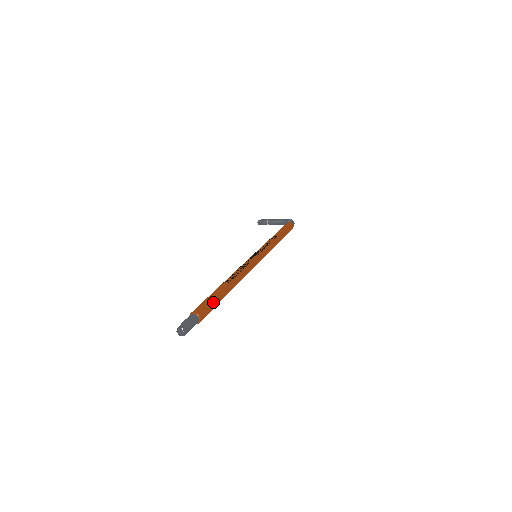
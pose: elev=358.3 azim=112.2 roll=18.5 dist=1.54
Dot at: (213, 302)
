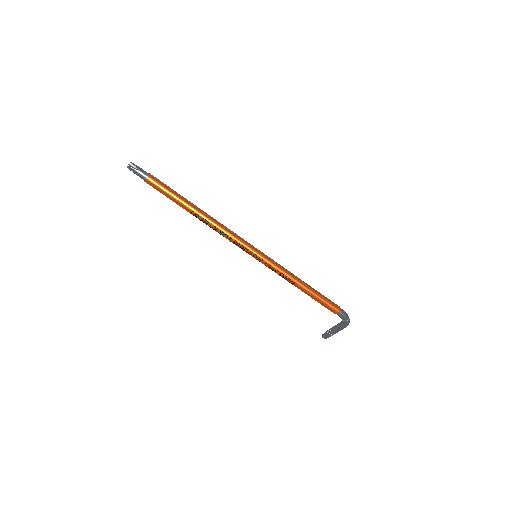
Dot at: (170, 188)
